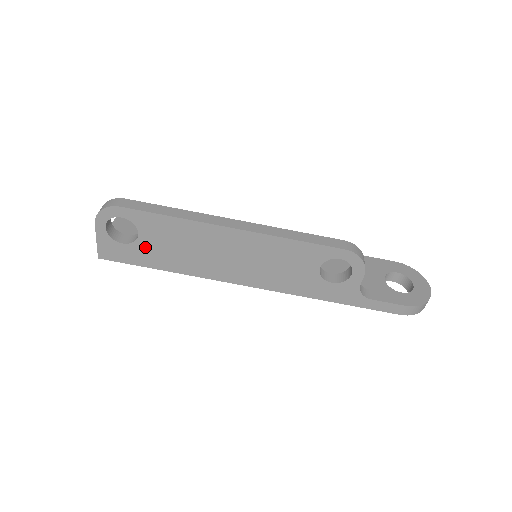
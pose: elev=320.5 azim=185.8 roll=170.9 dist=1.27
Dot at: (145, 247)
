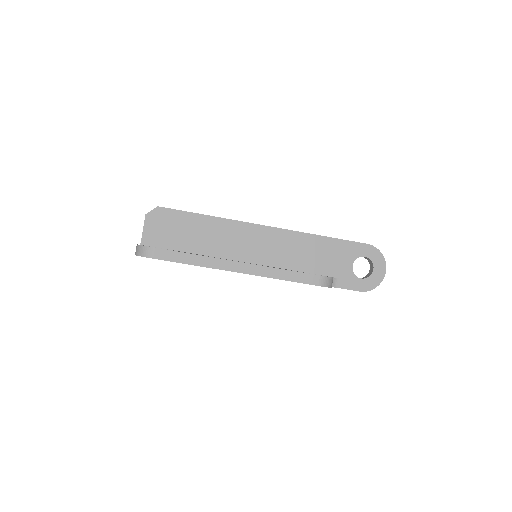
Dot at: occluded
